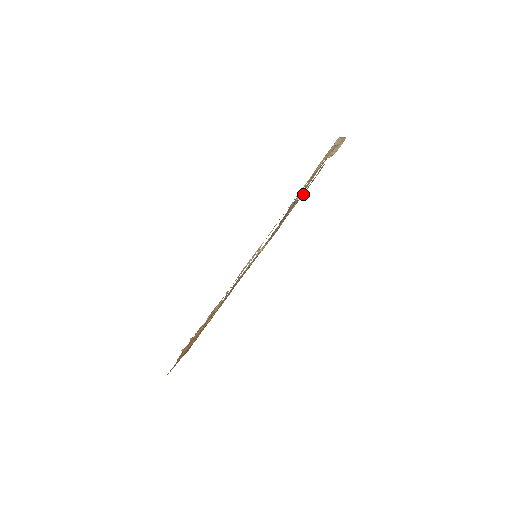
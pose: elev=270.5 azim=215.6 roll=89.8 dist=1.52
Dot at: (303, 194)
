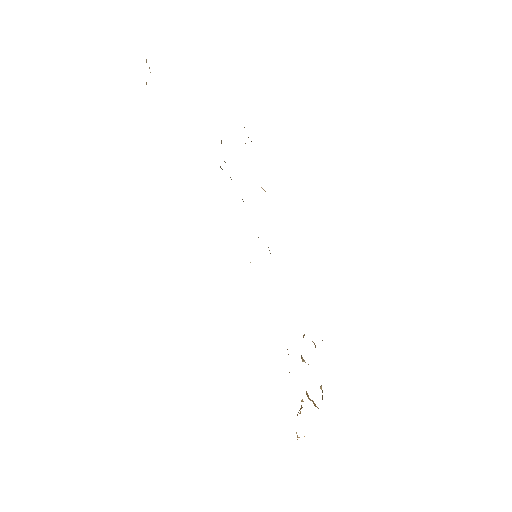
Dot at: occluded
